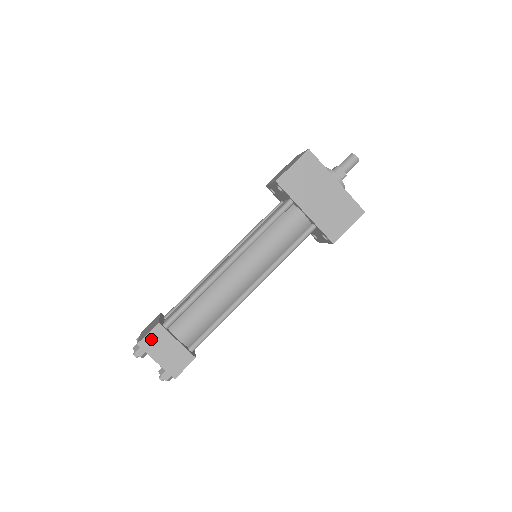
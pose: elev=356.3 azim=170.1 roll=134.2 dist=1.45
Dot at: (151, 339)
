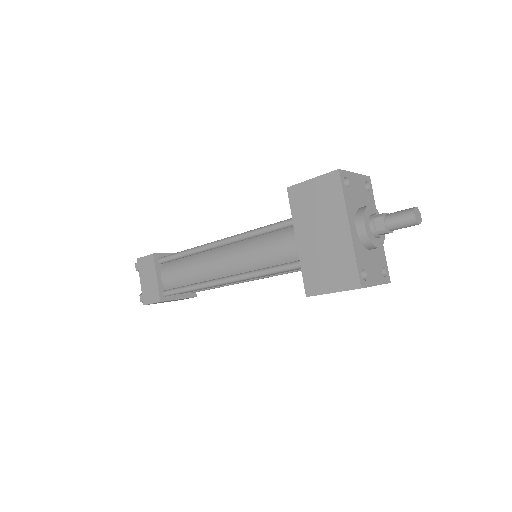
Dot at: (145, 262)
